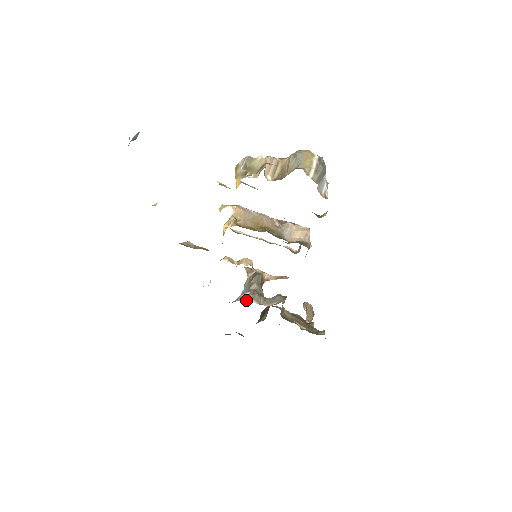
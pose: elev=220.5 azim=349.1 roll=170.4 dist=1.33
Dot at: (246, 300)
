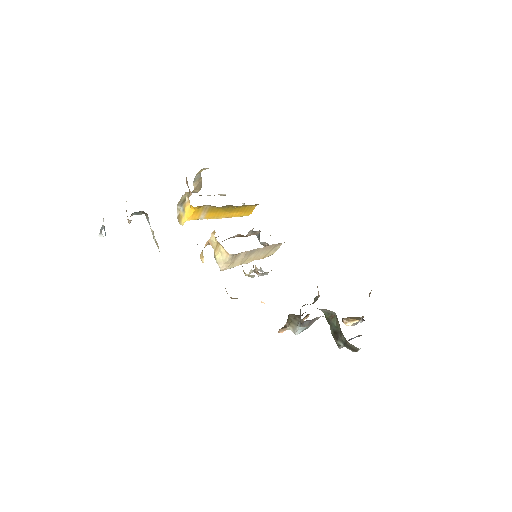
Dot at: occluded
